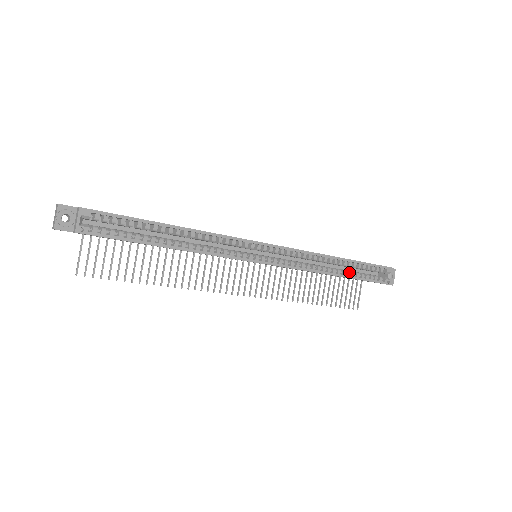
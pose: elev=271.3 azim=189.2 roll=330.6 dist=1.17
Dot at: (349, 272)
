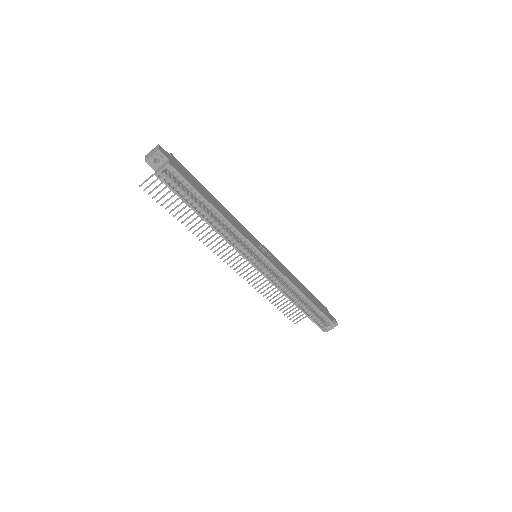
Dot at: (305, 307)
